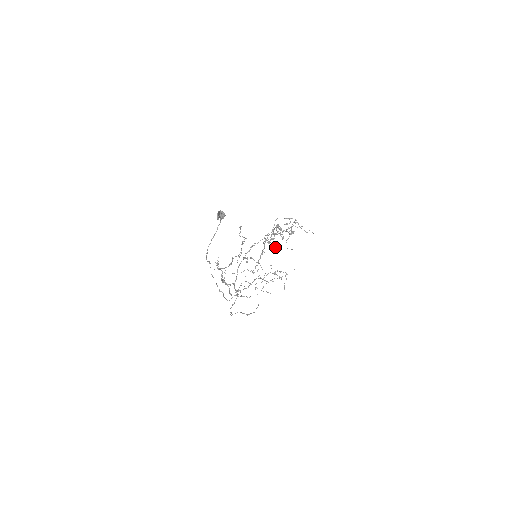
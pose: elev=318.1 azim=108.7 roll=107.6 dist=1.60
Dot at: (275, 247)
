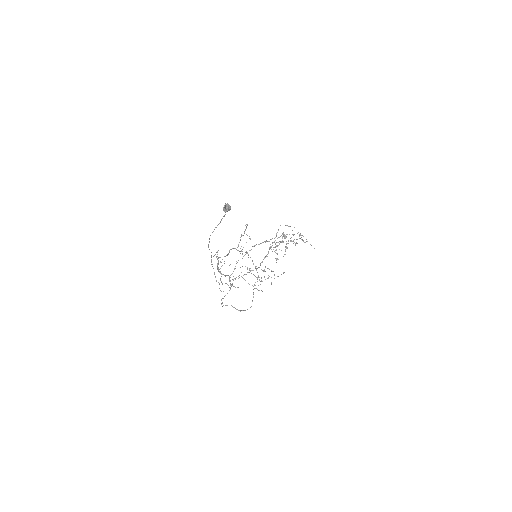
Dot at: occluded
